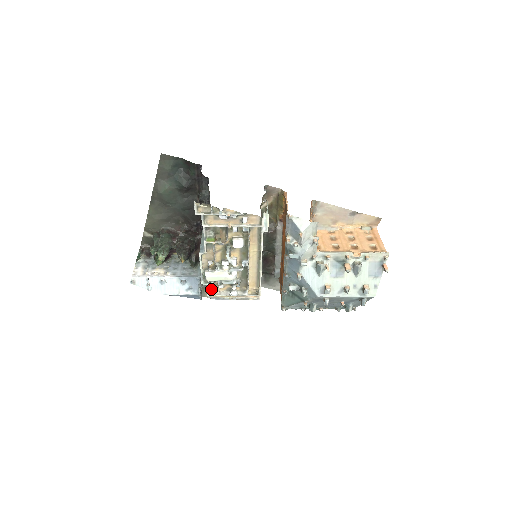
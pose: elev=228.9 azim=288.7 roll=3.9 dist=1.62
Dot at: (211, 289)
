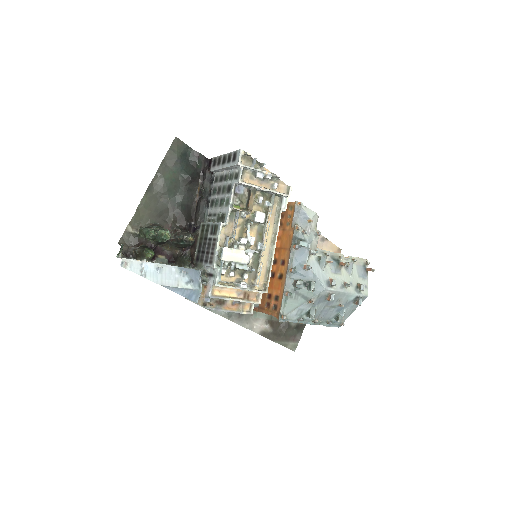
Dot at: occluded
